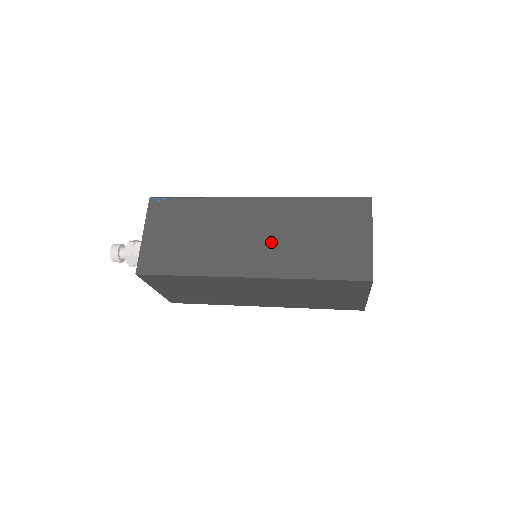
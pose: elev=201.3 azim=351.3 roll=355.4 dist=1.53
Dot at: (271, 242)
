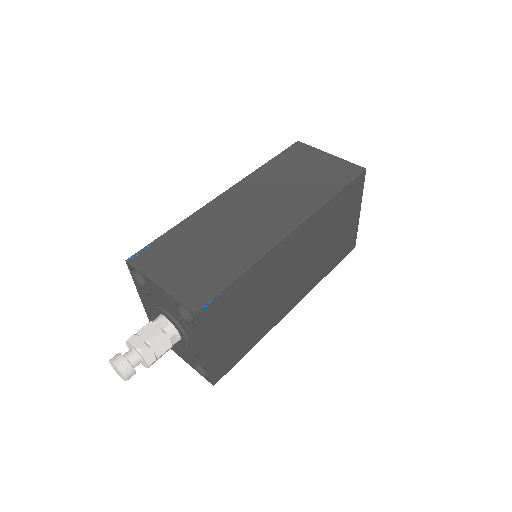
Dot at: (275, 203)
